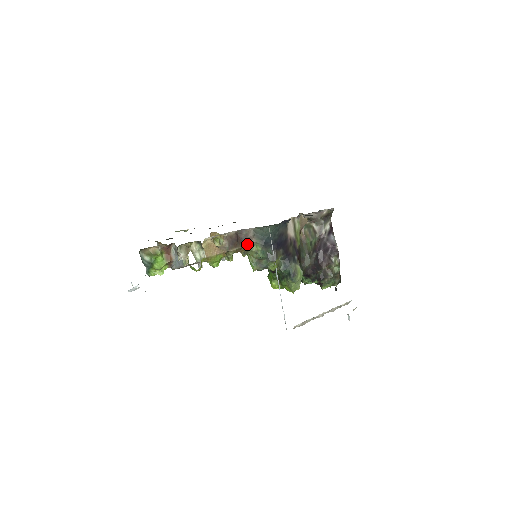
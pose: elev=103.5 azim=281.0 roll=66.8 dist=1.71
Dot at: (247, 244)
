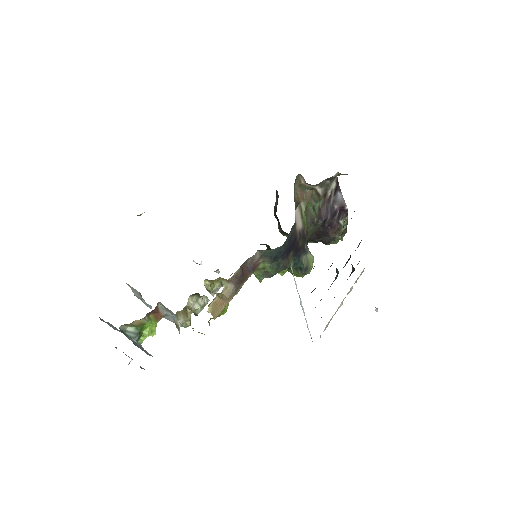
Dot at: (254, 269)
